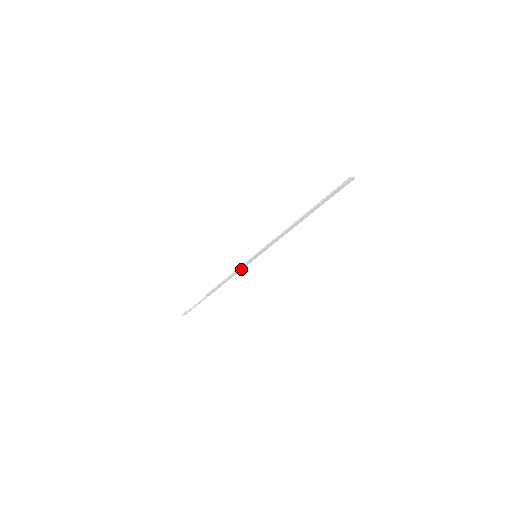
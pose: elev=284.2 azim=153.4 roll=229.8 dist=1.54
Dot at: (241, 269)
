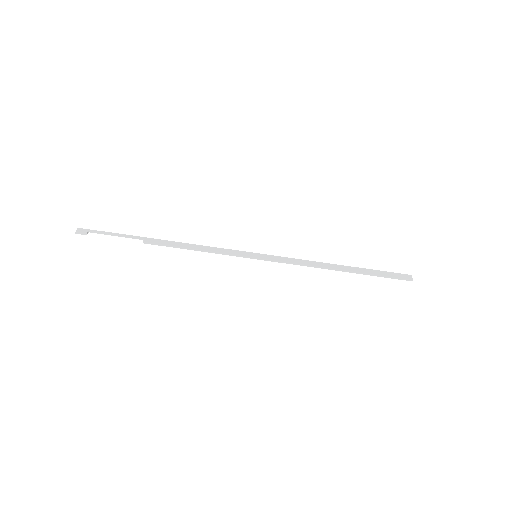
Dot at: (222, 250)
